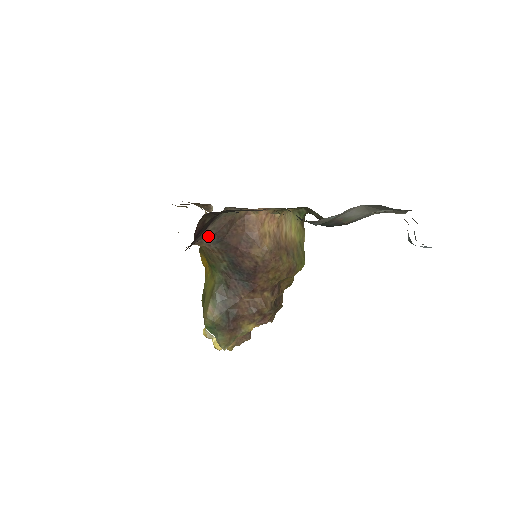
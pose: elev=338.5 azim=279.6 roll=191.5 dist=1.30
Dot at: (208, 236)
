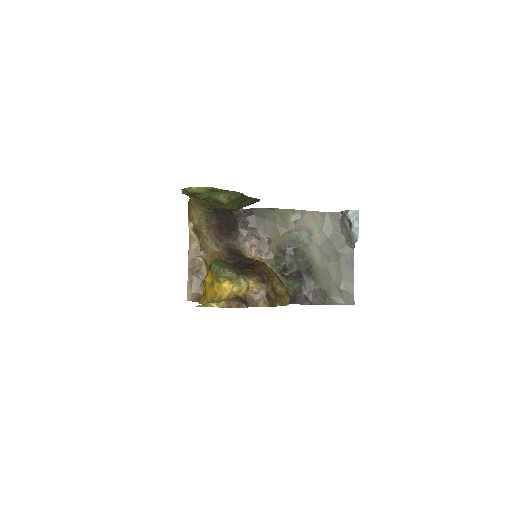
Dot at: (224, 245)
